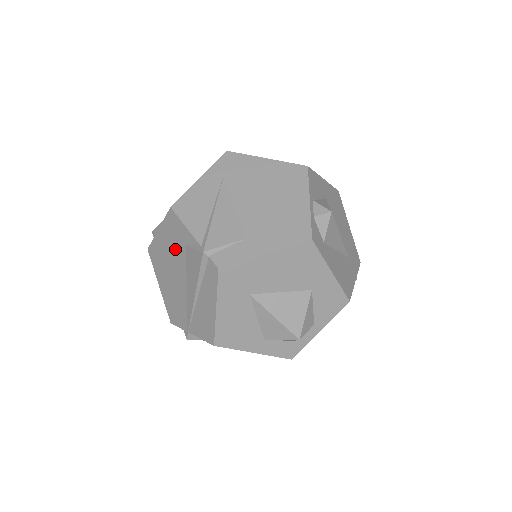
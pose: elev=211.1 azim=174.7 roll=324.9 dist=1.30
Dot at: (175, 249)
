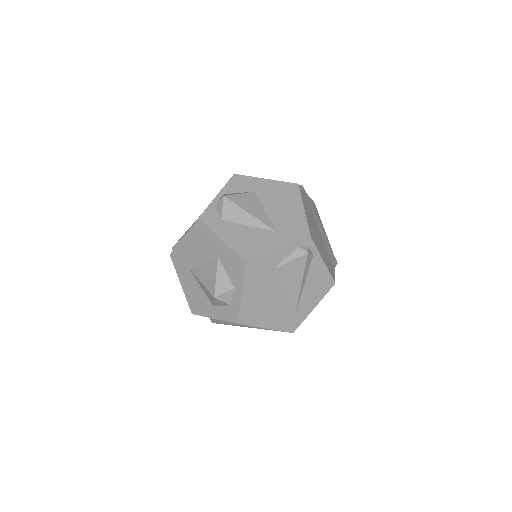
Dot at: occluded
